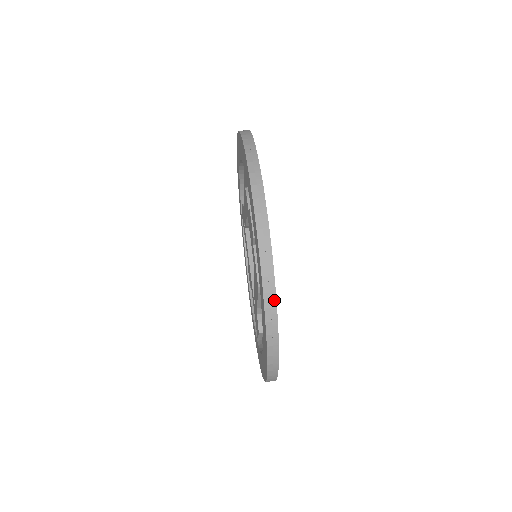
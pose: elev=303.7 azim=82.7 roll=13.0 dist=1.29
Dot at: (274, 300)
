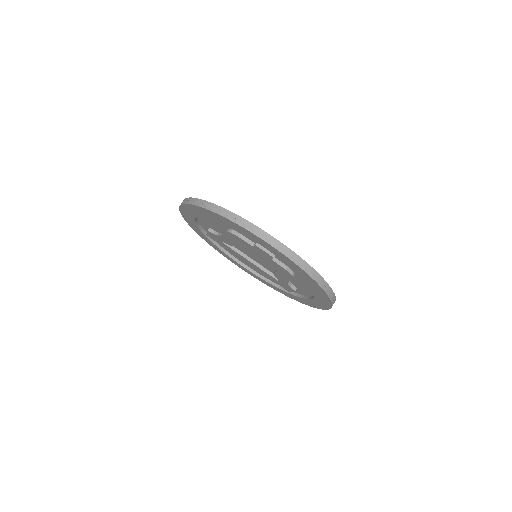
Dot at: (322, 279)
